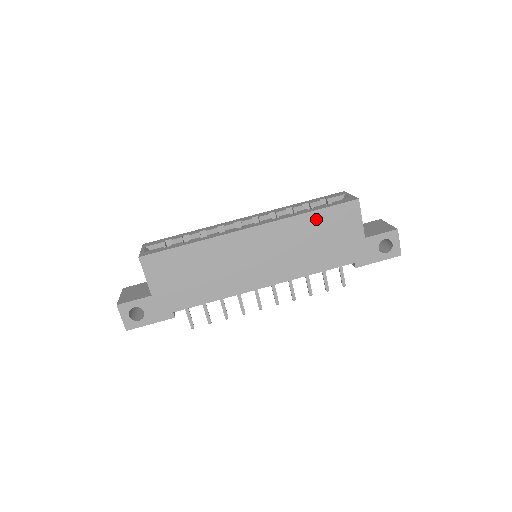
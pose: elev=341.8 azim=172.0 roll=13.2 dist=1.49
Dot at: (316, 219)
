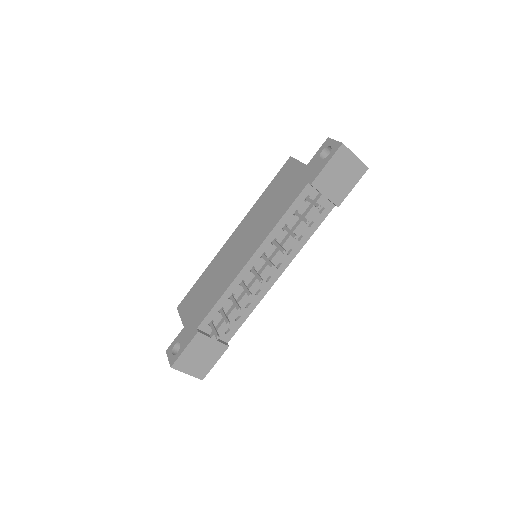
Dot at: (269, 191)
